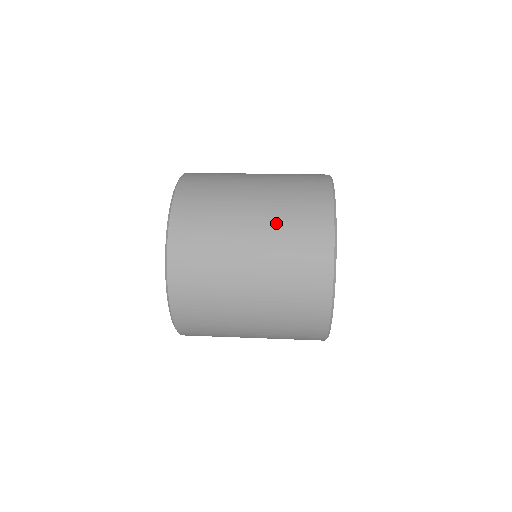
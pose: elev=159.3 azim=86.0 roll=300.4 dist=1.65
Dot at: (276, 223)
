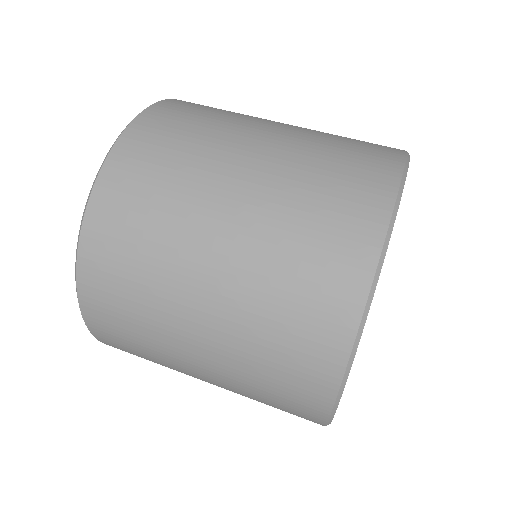
Dot at: (252, 293)
